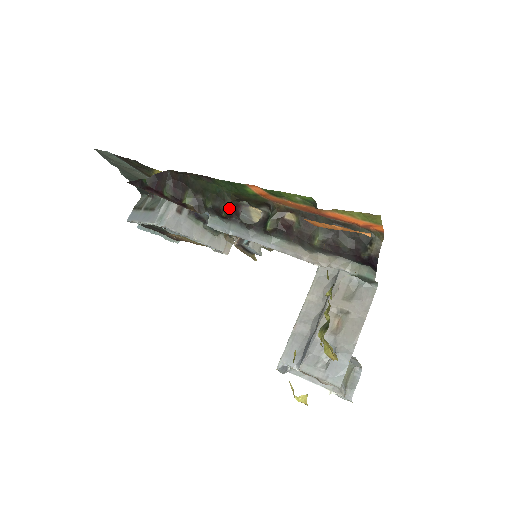
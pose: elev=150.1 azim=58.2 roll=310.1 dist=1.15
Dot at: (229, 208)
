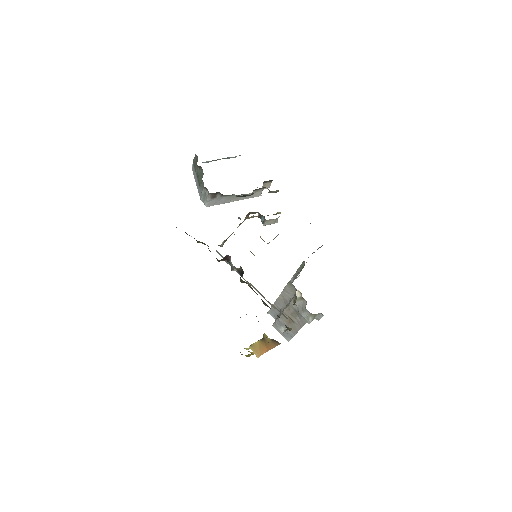
Dot at: (220, 260)
